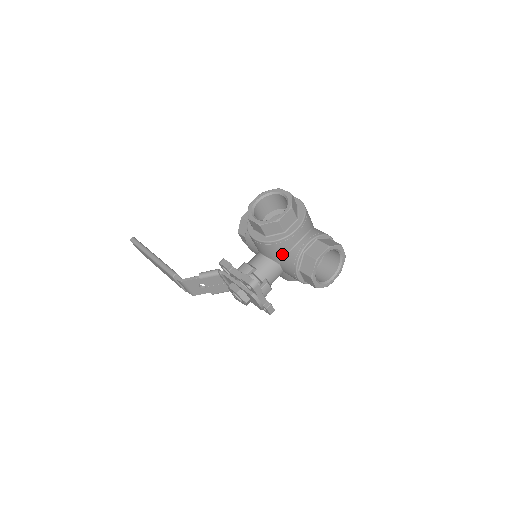
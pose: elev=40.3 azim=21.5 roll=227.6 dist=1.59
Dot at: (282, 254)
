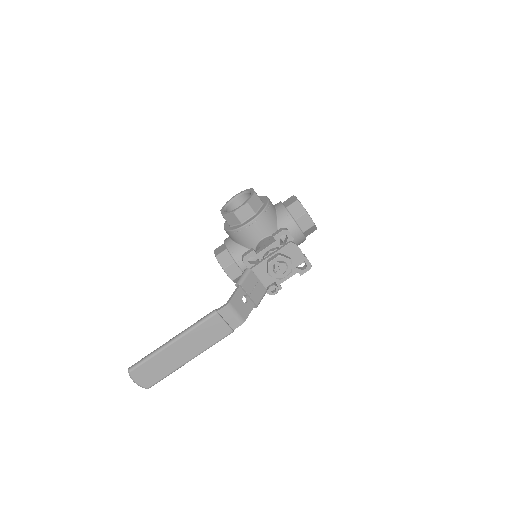
Dot at: (275, 221)
